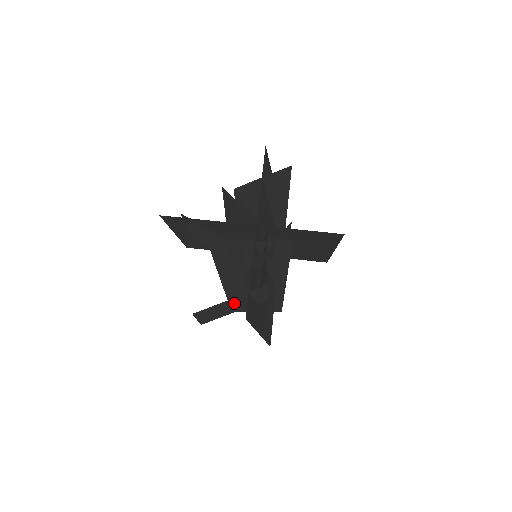
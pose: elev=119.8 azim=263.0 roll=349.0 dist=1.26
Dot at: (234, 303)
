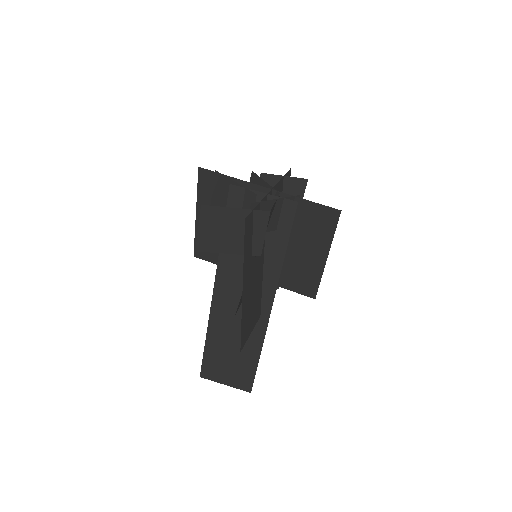
Dot at: (236, 225)
